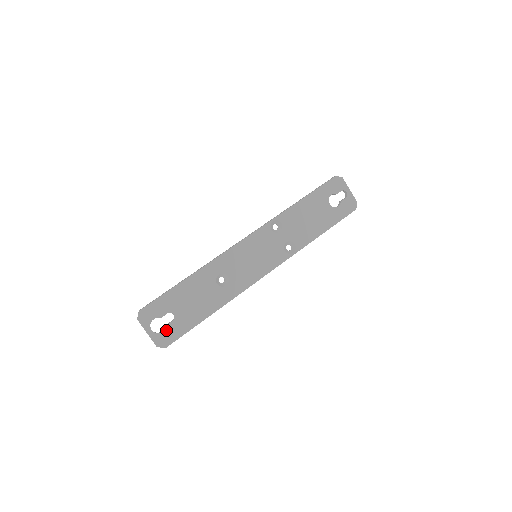
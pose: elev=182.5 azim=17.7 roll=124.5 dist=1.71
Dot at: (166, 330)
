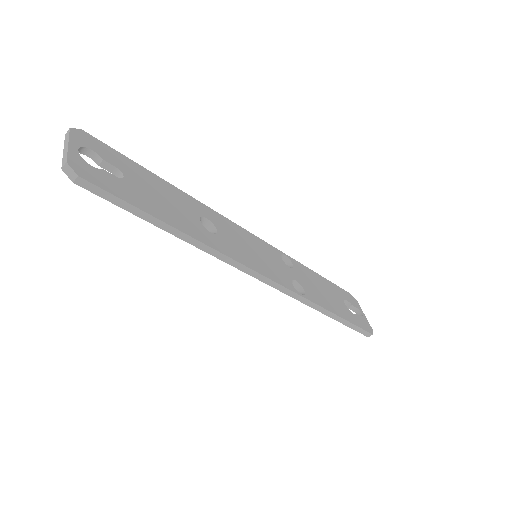
Dot at: (99, 171)
